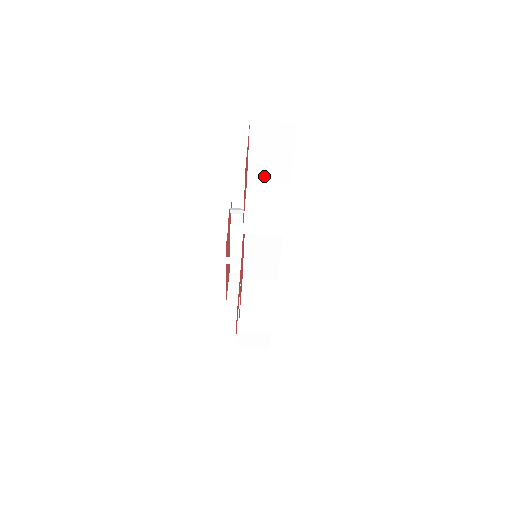
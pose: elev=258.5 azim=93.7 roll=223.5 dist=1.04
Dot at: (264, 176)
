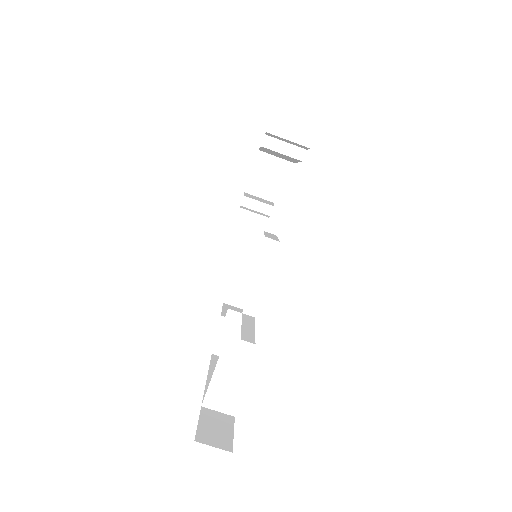
Dot at: (234, 358)
